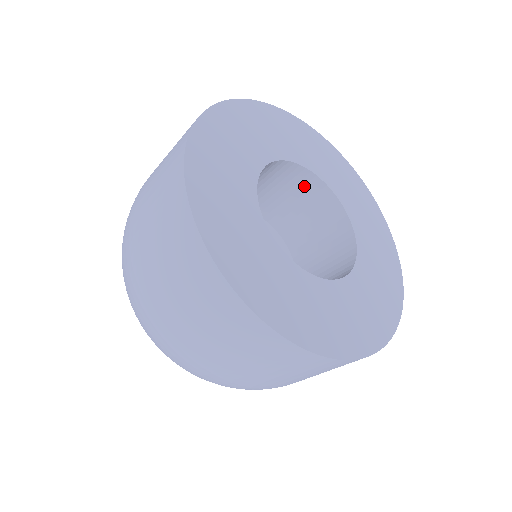
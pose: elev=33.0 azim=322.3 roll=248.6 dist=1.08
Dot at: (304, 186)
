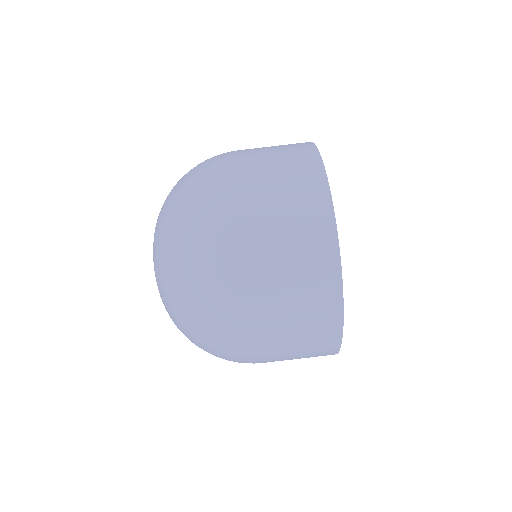
Dot at: occluded
